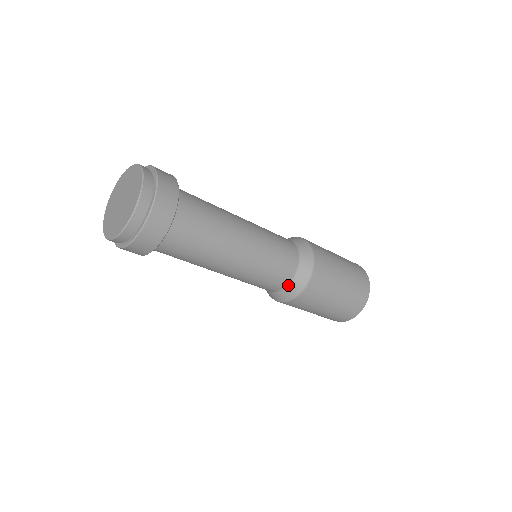
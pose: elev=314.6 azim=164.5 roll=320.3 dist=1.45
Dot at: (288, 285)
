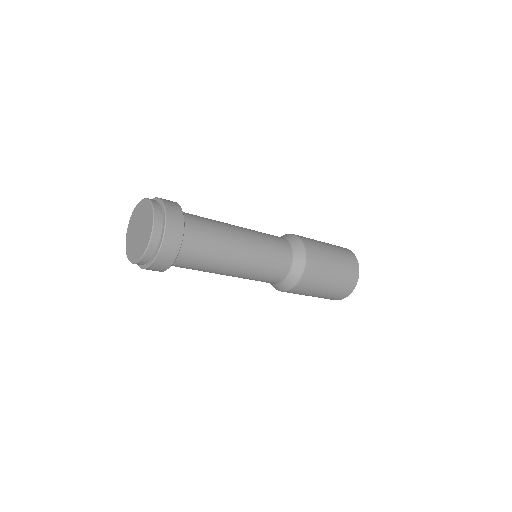
Dot at: (292, 262)
